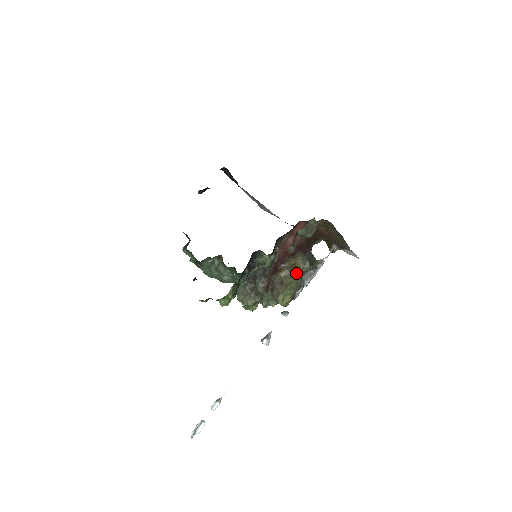
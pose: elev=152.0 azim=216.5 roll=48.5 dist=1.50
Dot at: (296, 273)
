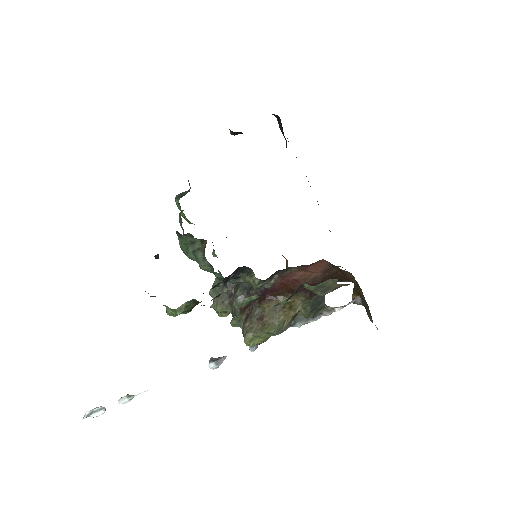
Dot at: (286, 315)
